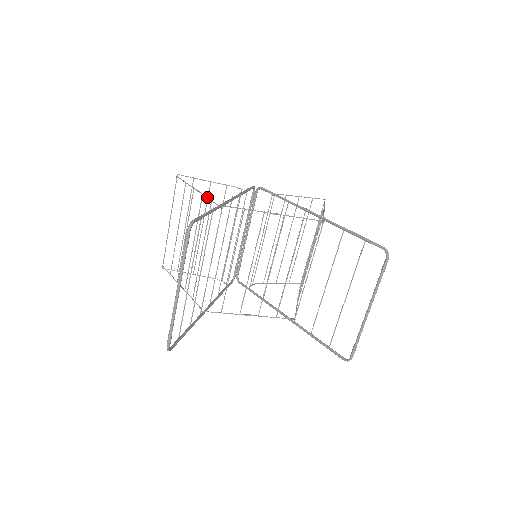
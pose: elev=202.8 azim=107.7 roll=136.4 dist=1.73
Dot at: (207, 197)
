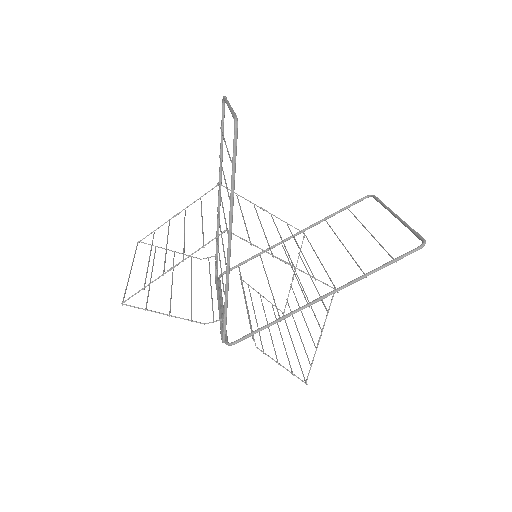
Dot at: (194, 202)
